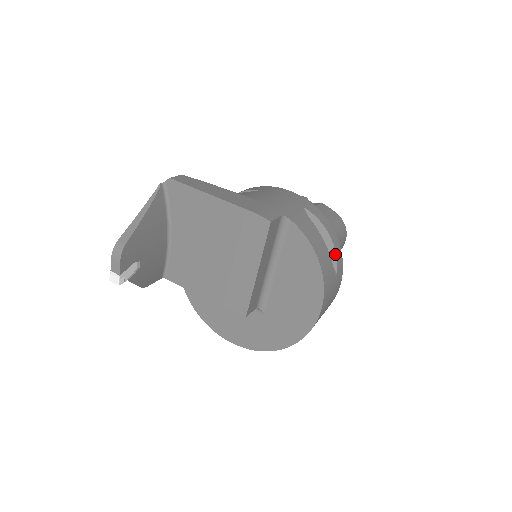
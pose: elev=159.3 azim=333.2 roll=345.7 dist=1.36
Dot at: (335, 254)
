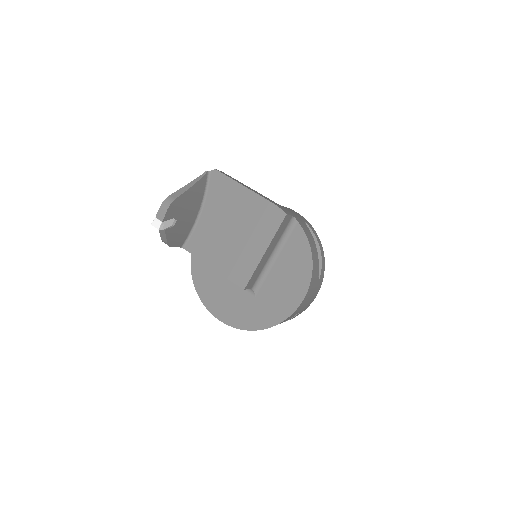
Dot at: (321, 264)
